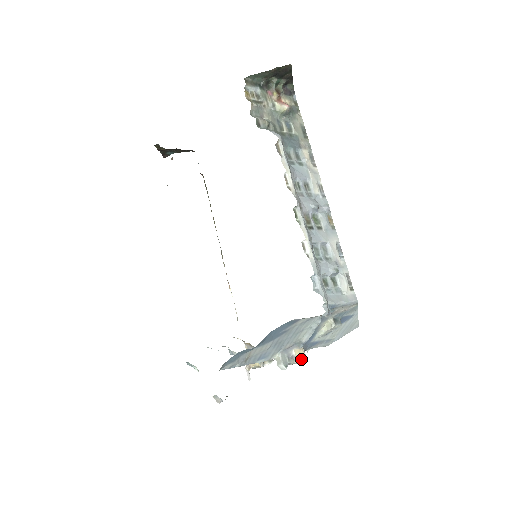
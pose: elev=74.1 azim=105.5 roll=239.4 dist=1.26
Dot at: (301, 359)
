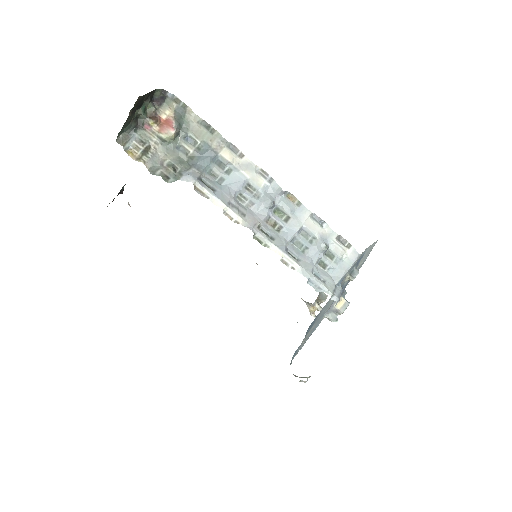
Dot at: (344, 308)
